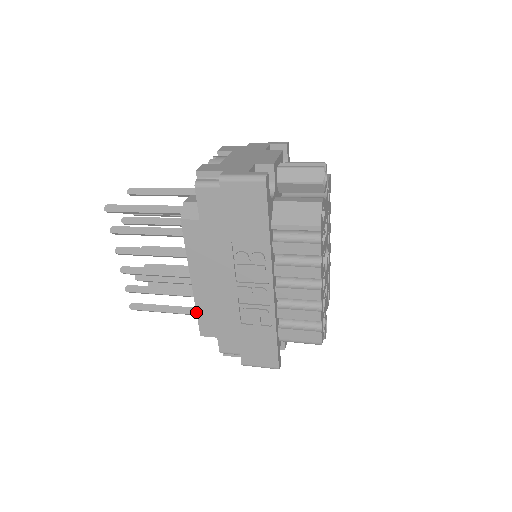
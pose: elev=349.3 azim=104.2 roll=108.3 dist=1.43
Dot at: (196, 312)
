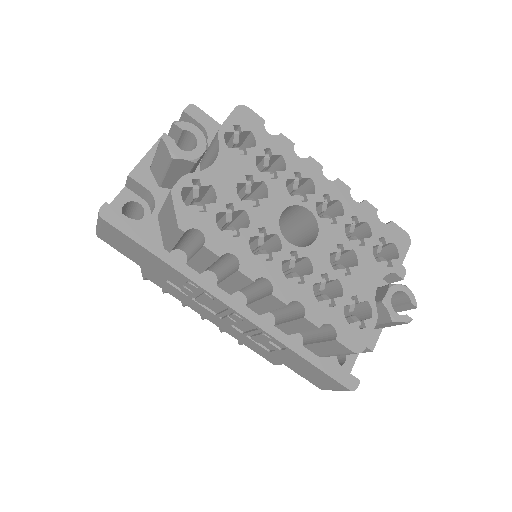
Dot at: (245, 345)
